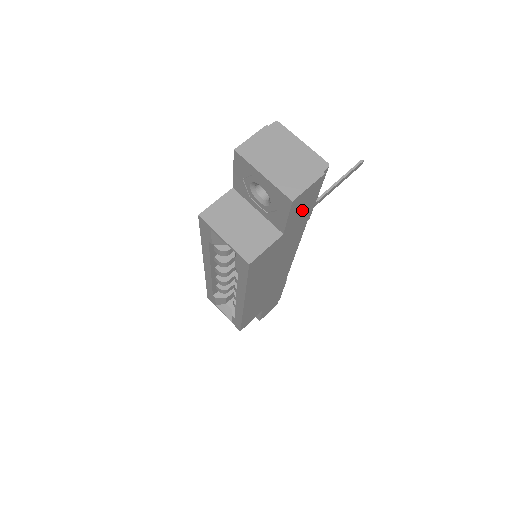
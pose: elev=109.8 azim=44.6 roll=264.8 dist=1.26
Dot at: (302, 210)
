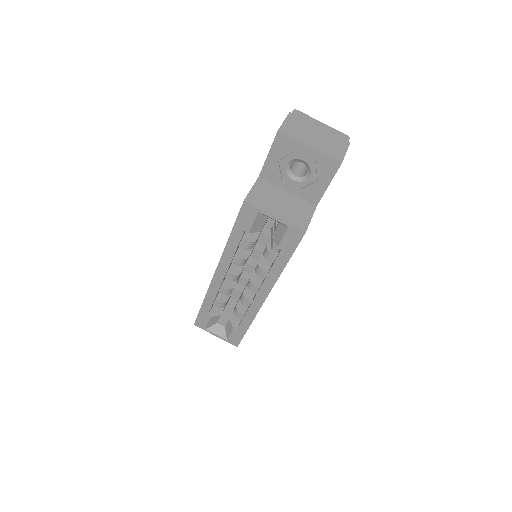
Dot at: occluded
